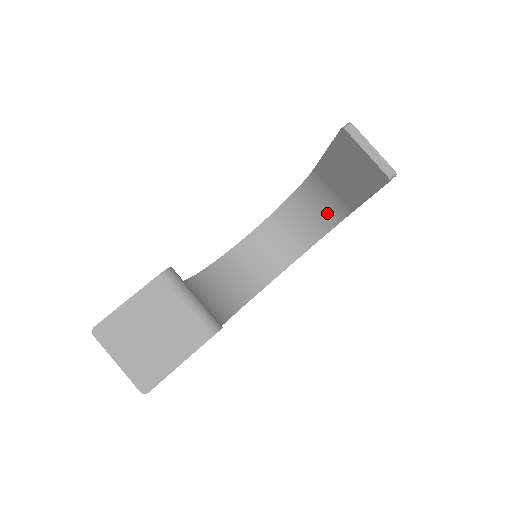
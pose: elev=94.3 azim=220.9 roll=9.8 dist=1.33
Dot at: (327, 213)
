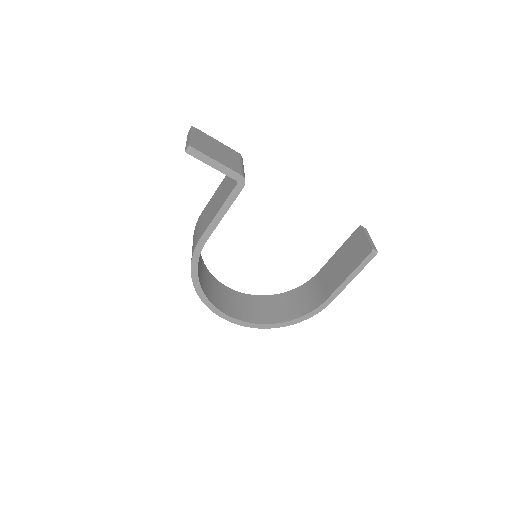
Dot at: (305, 305)
